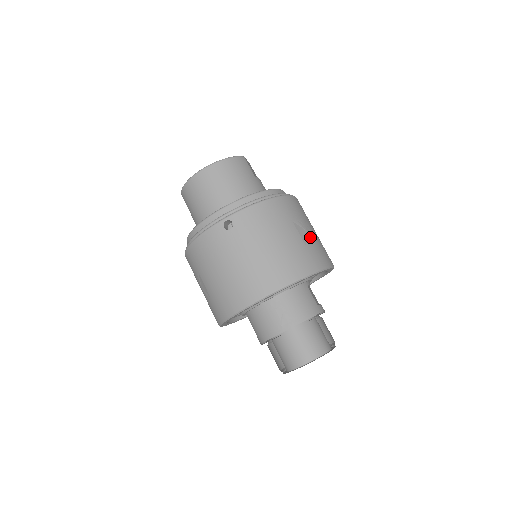
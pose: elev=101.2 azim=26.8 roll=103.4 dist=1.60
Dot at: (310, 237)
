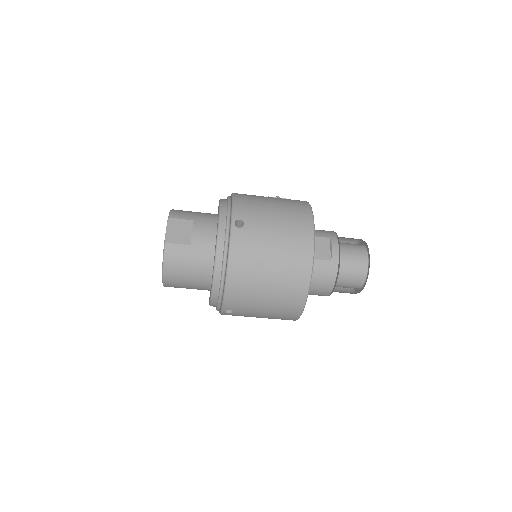
Dot at: (278, 258)
